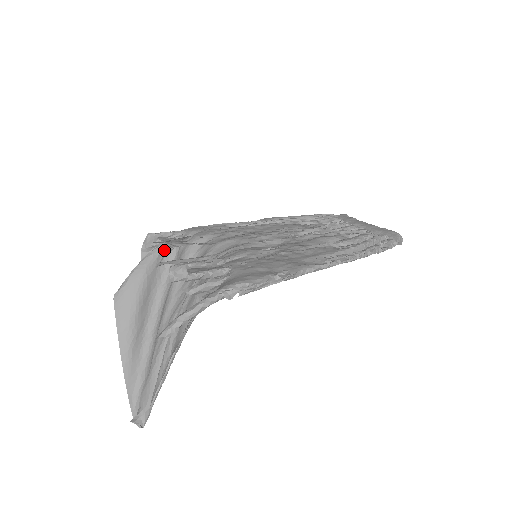
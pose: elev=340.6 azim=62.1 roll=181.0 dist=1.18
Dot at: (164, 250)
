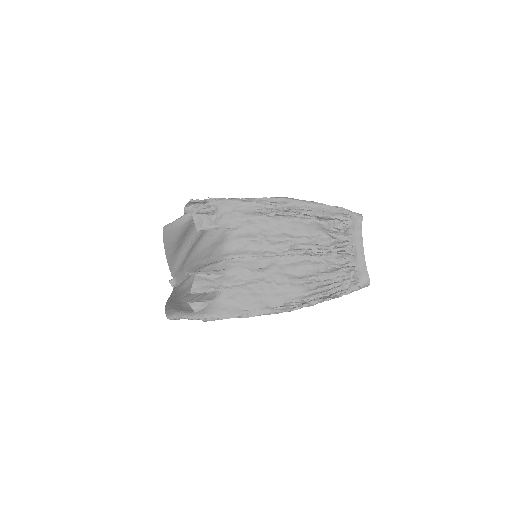
Dot at: (200, 213)
